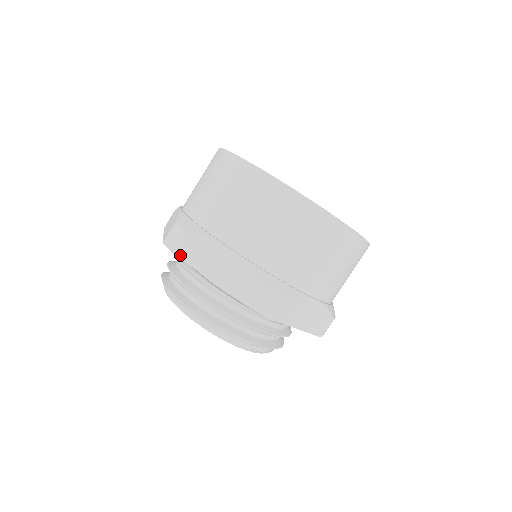
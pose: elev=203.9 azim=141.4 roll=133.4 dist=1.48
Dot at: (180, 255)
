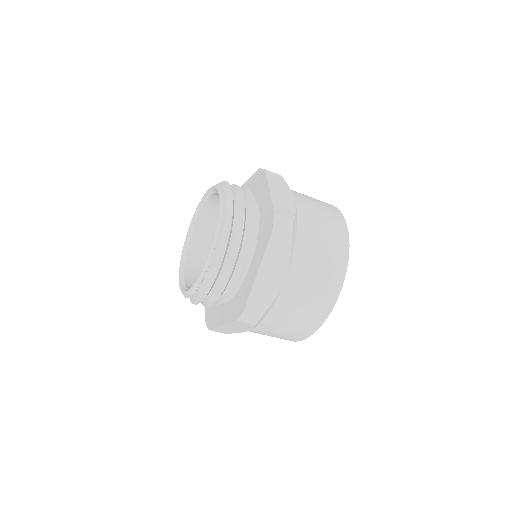
Dot at: (268, 174)
